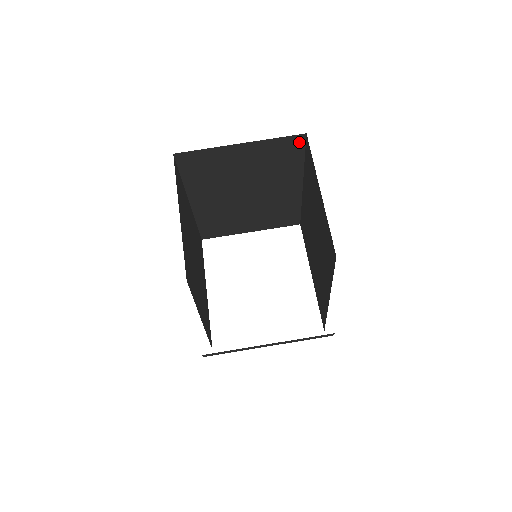
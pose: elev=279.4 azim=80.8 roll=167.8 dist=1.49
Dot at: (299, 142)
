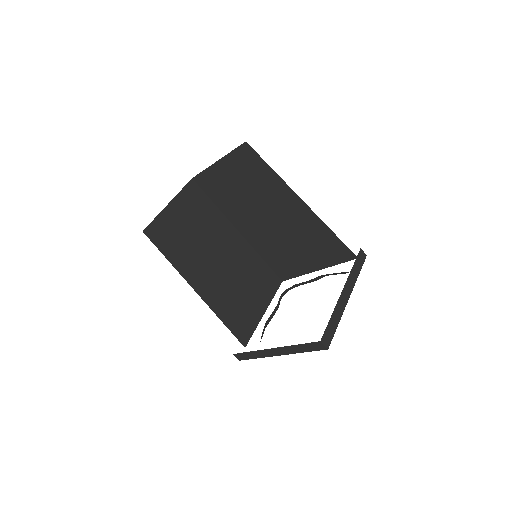
Dot at: (196, 188)
